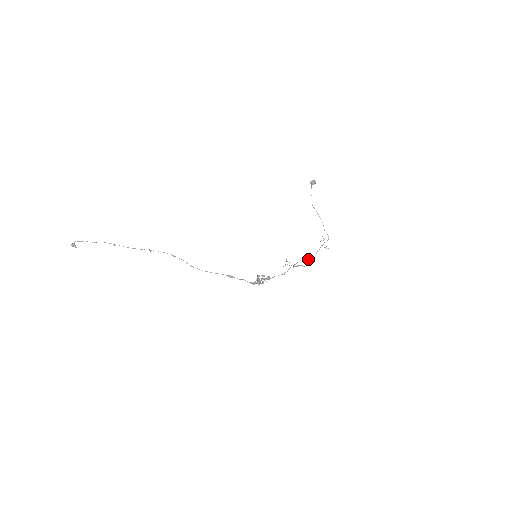
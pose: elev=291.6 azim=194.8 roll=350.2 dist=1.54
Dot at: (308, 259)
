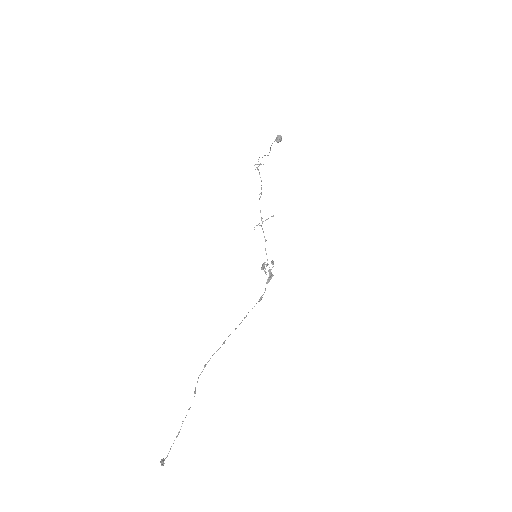
Dot at: occluded
